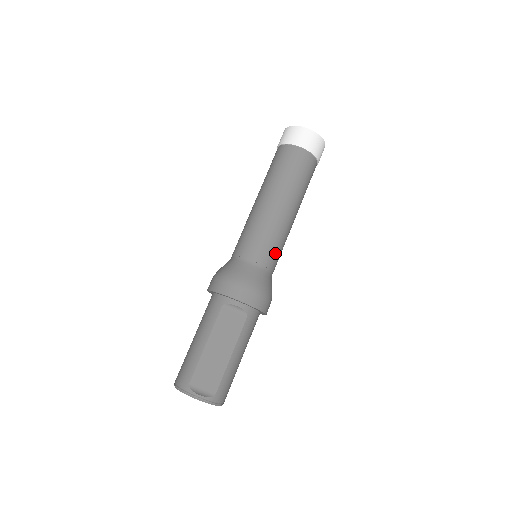
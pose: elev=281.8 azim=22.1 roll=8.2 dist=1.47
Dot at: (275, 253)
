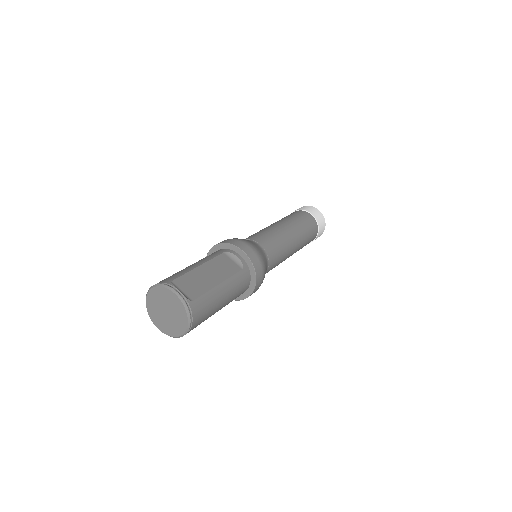
Dot at: (276, 252)
